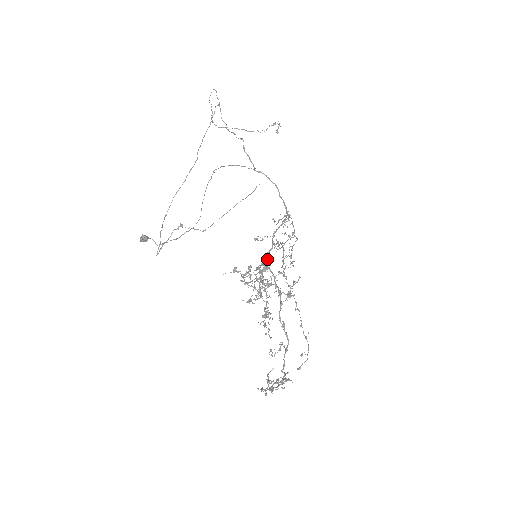
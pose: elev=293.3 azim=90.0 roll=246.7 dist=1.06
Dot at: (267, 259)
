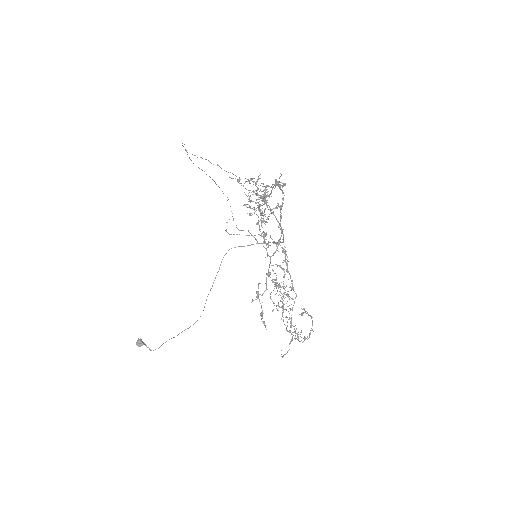
Dot at: (266, 244)
